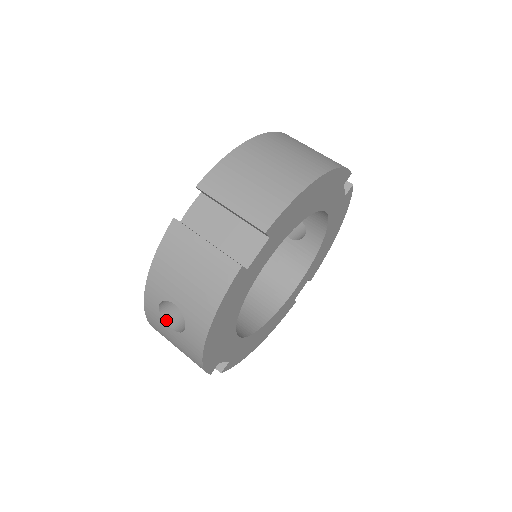
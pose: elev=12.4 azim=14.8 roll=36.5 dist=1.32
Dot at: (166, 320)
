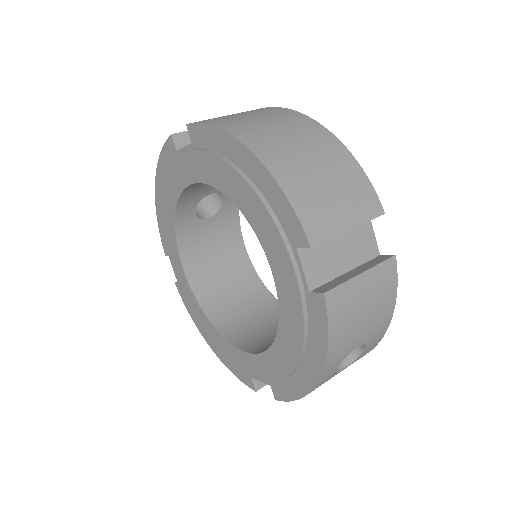
Dot at: (335, 371)
